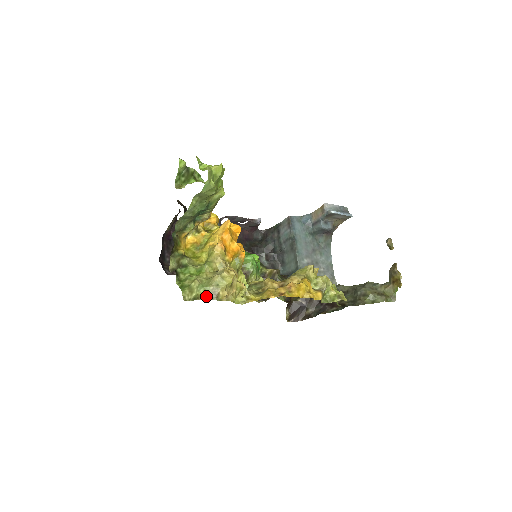
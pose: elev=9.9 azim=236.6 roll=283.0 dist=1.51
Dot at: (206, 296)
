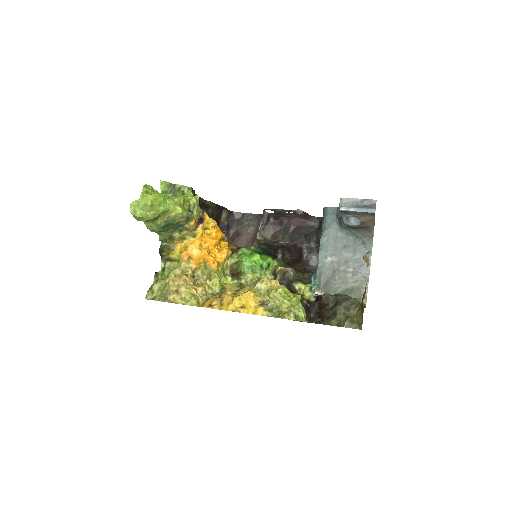
Dot at: (161, 298)
